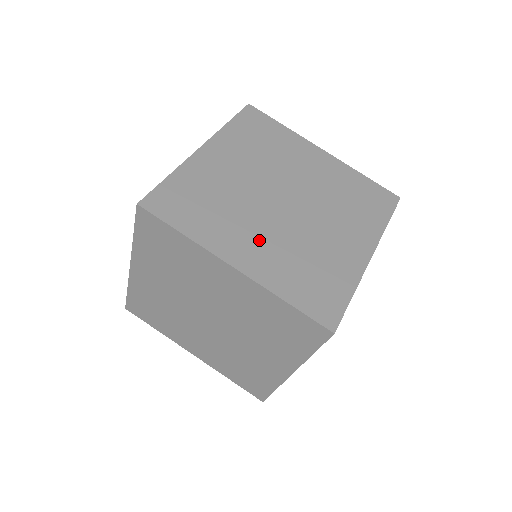
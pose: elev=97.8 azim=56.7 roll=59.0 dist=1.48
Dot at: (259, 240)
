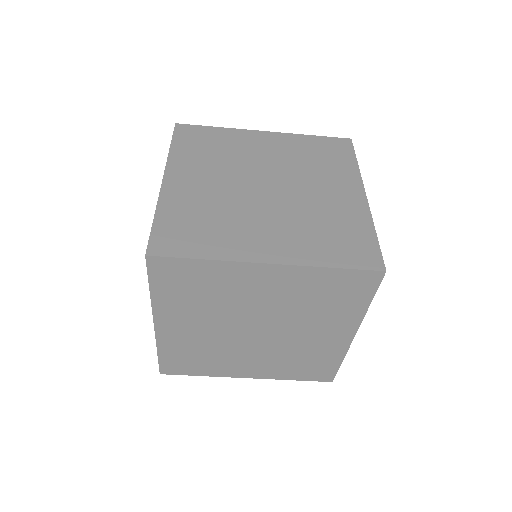
Dot at: (253, 361)
